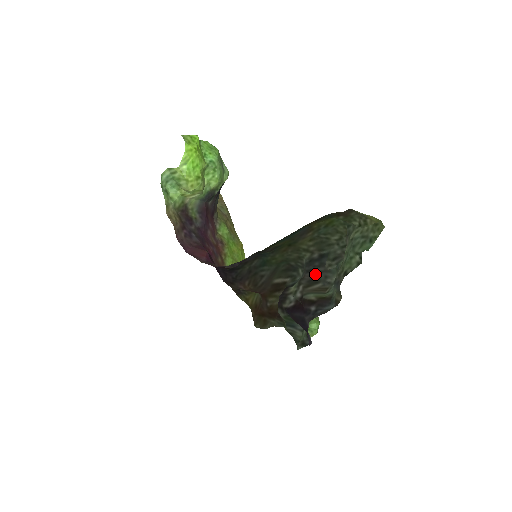
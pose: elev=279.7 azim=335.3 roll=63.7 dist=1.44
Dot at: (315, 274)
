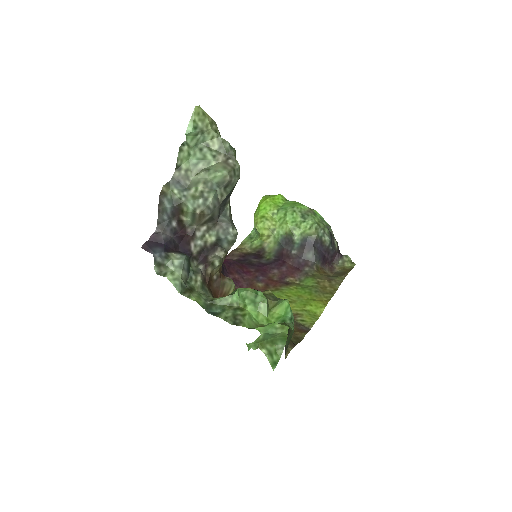
Dot at: (218, 213)
